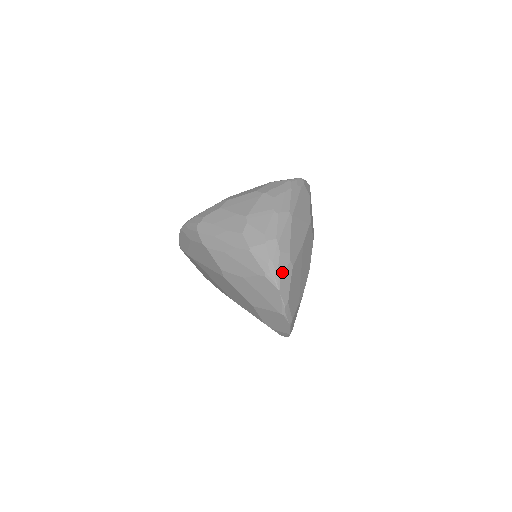
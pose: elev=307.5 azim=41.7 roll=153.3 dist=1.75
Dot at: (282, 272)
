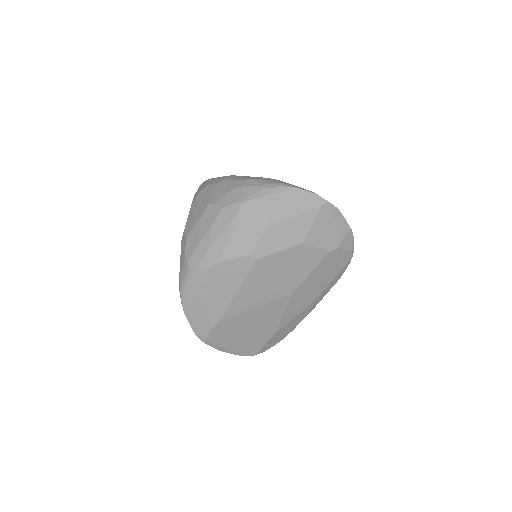
Dot at: (280, 182)
